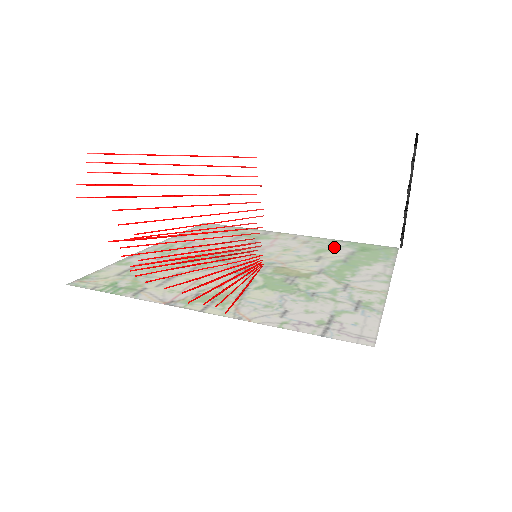
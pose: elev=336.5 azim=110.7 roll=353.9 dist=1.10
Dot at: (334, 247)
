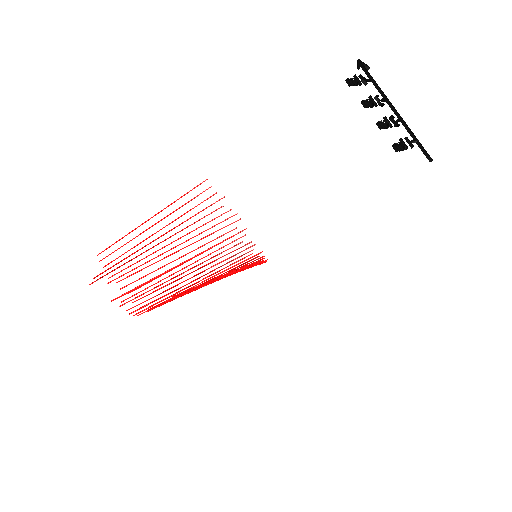
Dot at: occluded
